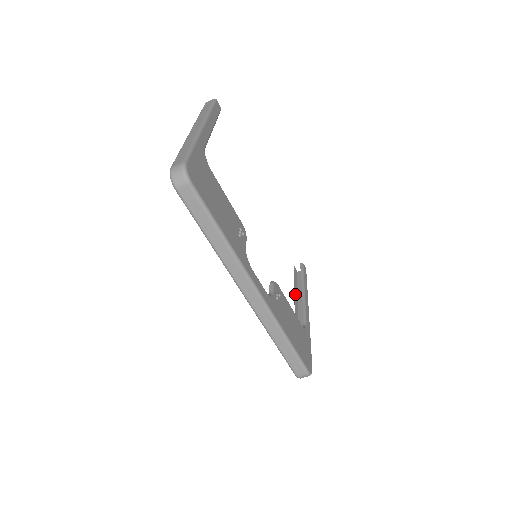
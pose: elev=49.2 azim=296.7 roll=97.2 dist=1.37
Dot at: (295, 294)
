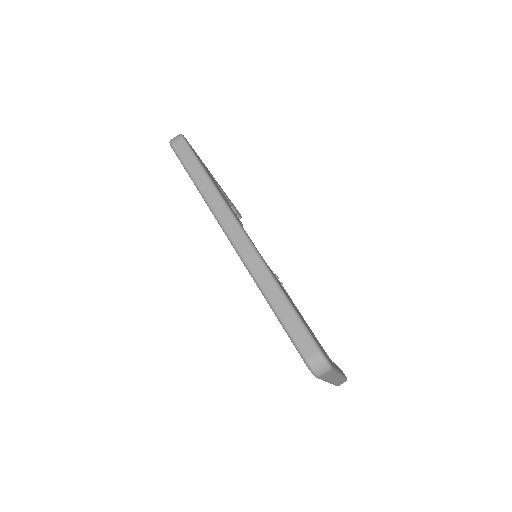
Dot at: occluded
